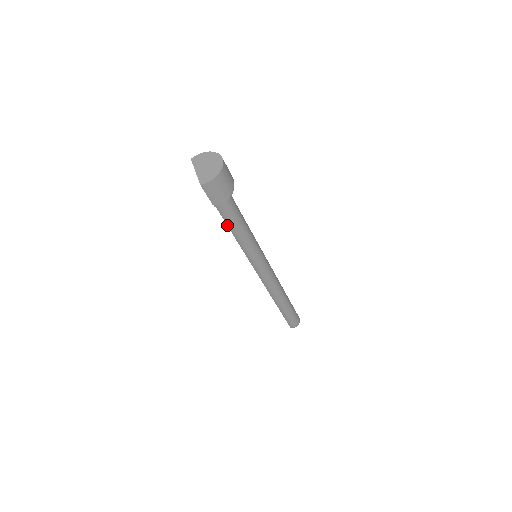
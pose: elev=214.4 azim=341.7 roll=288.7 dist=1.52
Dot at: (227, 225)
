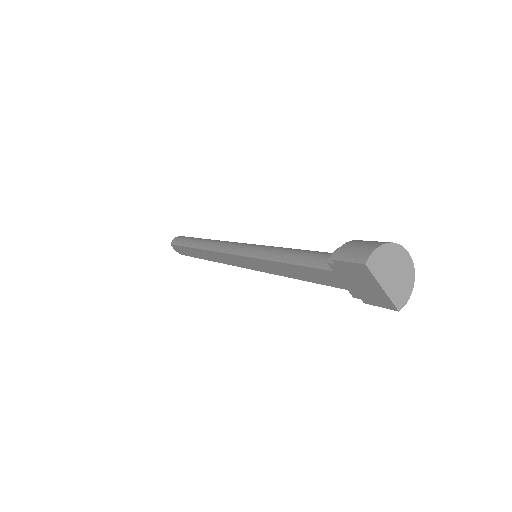
Dot at: occluded
